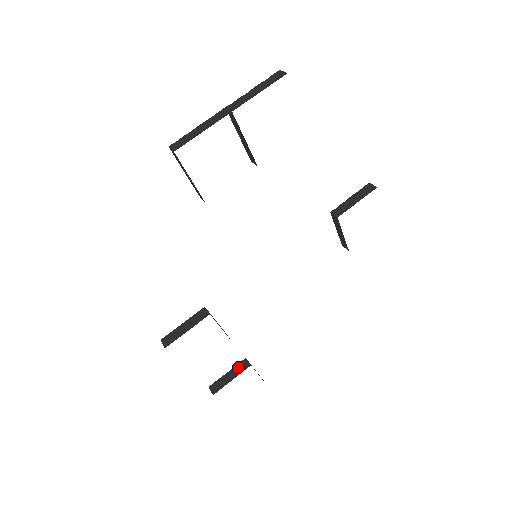
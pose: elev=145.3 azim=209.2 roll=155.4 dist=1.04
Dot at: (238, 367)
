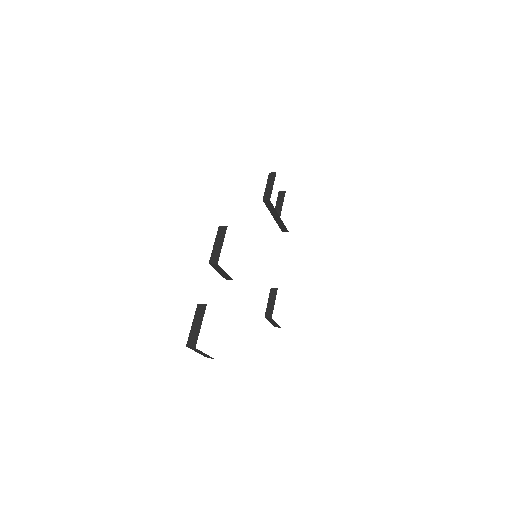
Dot at: occluded
